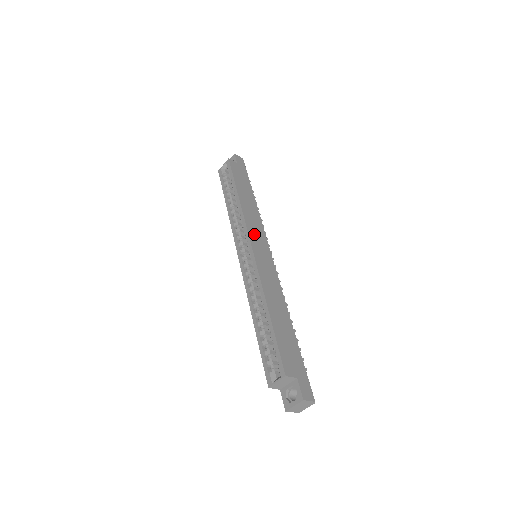
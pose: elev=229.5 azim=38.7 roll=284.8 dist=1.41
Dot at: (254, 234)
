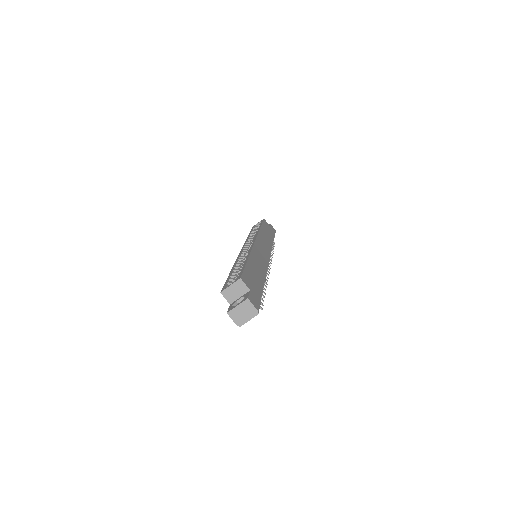
Dot at: (261, 242)
